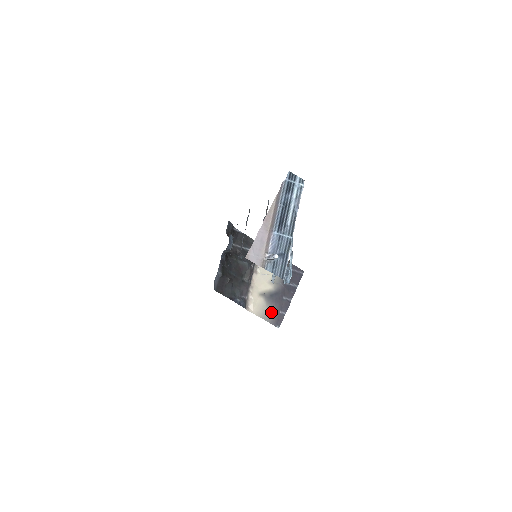
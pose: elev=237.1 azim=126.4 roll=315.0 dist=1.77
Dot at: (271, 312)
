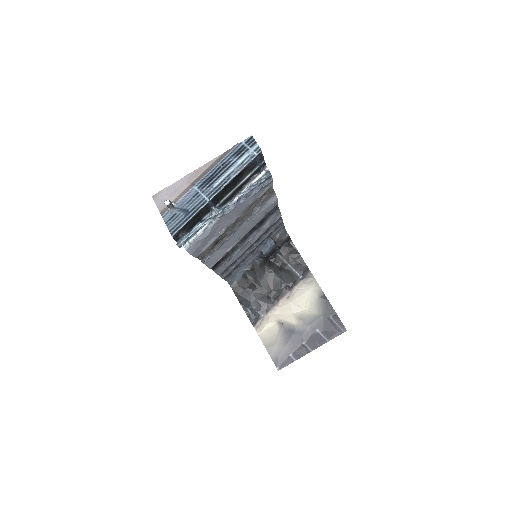
Dot at: (279, 347)
